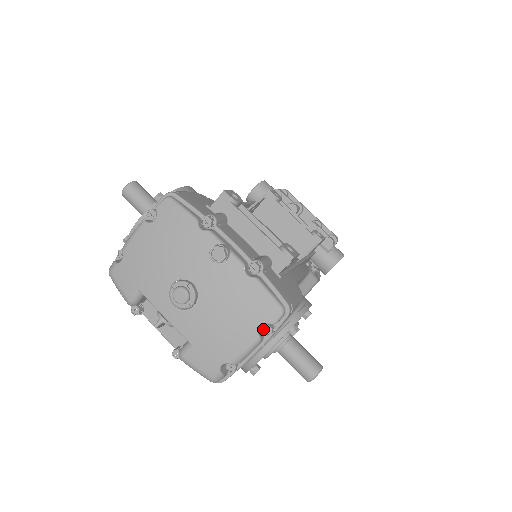
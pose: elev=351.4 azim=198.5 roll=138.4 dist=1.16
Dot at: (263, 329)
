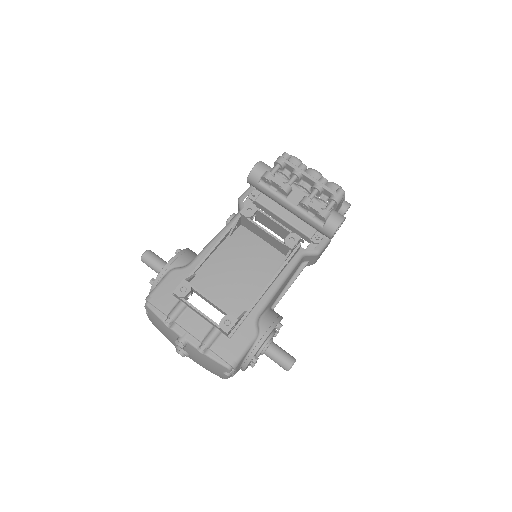
Dot at: occluded
